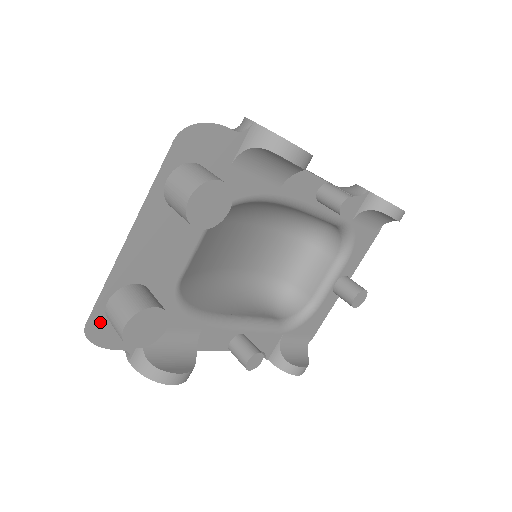
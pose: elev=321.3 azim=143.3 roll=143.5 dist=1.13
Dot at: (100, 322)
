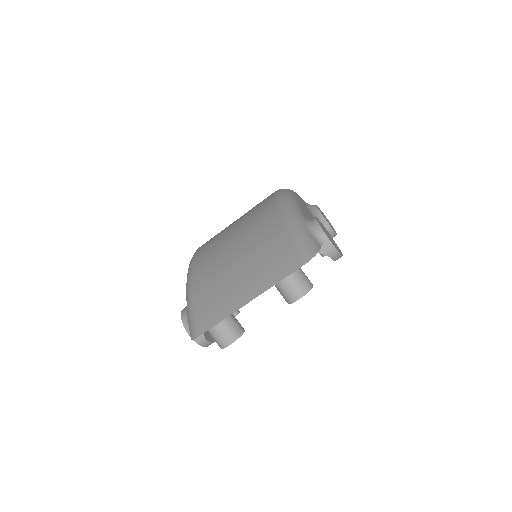
Dot at: occluded
